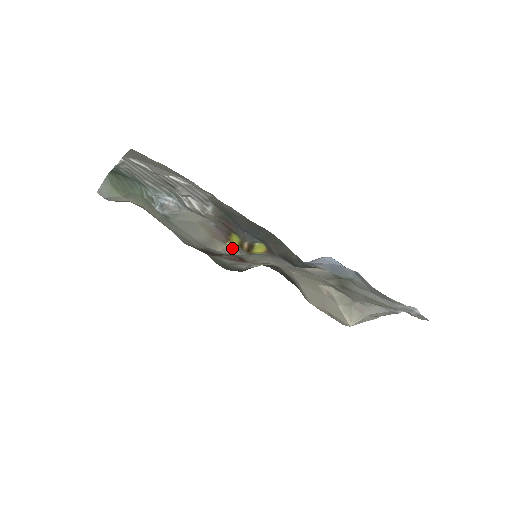
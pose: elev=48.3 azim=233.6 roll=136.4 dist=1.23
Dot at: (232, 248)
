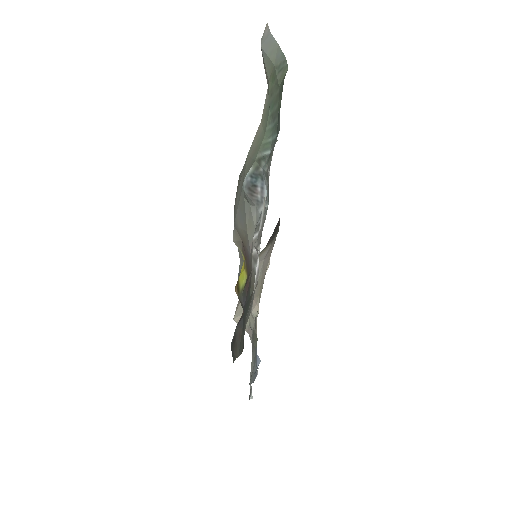
Dot at: occluded
